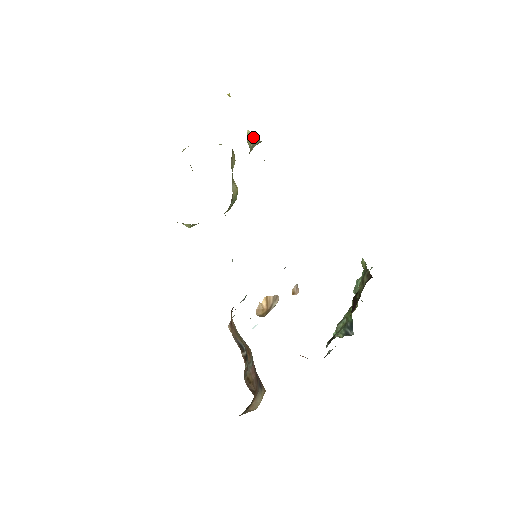
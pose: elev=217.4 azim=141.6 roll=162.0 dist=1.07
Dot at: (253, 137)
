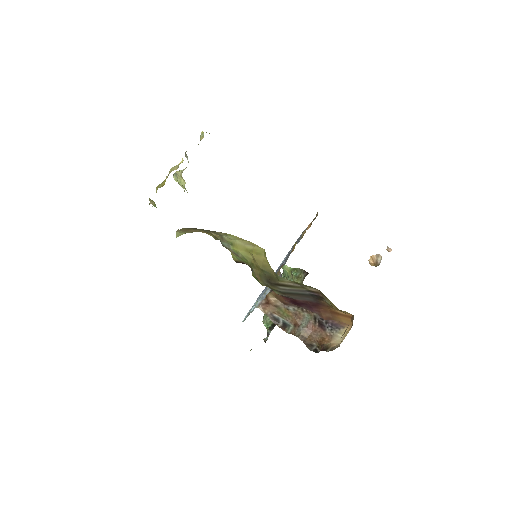
Dot at: occluded
